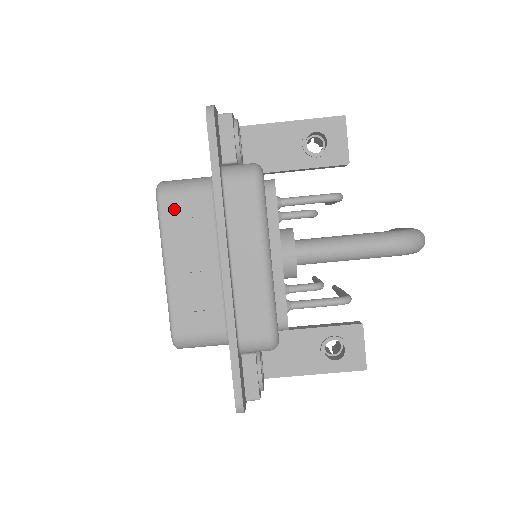
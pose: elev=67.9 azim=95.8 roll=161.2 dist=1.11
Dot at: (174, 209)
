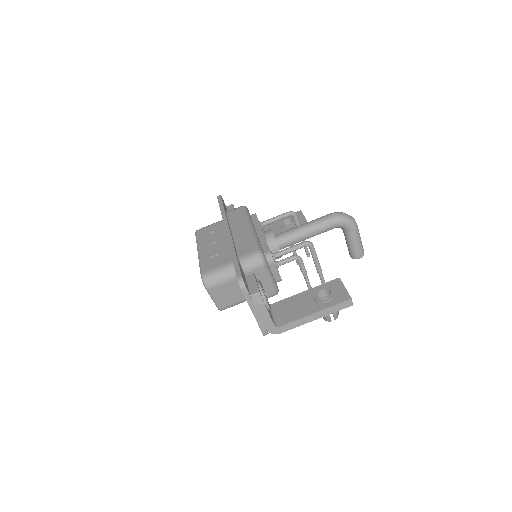
Dot at: (204, 232)
